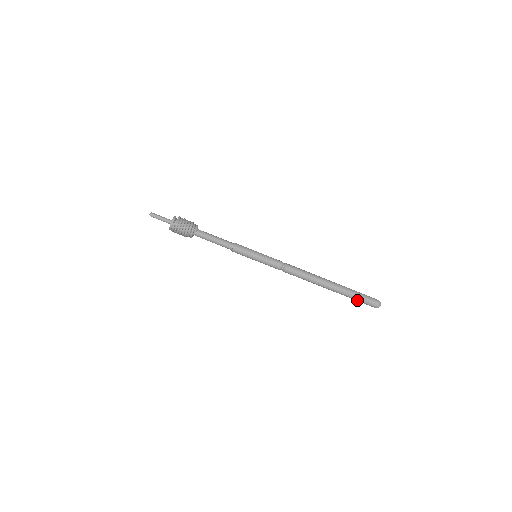
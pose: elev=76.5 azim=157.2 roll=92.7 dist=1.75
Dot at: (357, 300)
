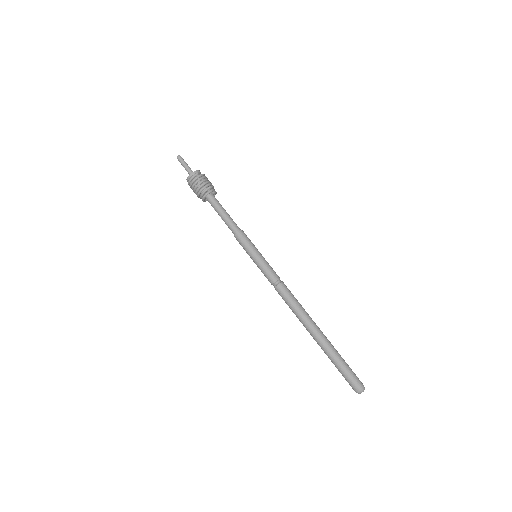
Dot at: (340, 368)
